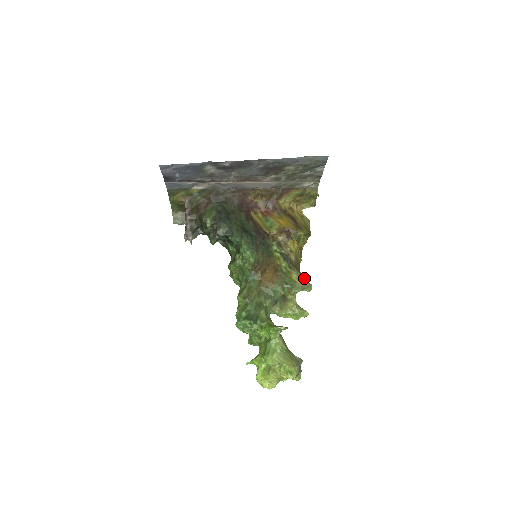
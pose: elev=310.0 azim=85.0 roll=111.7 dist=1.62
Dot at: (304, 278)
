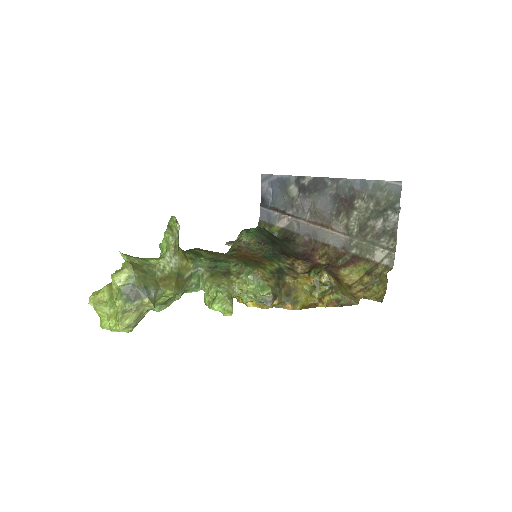
Dot at: (272, 285)
